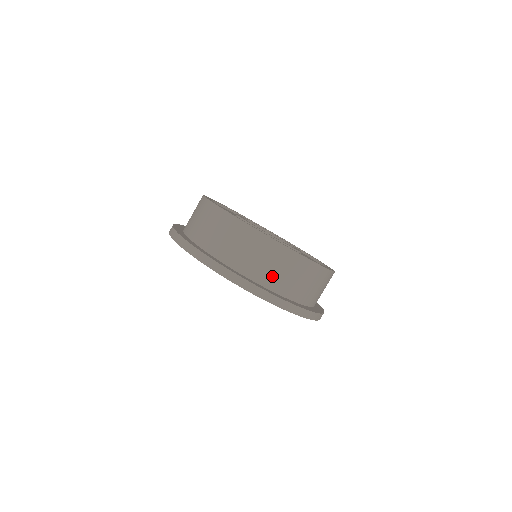
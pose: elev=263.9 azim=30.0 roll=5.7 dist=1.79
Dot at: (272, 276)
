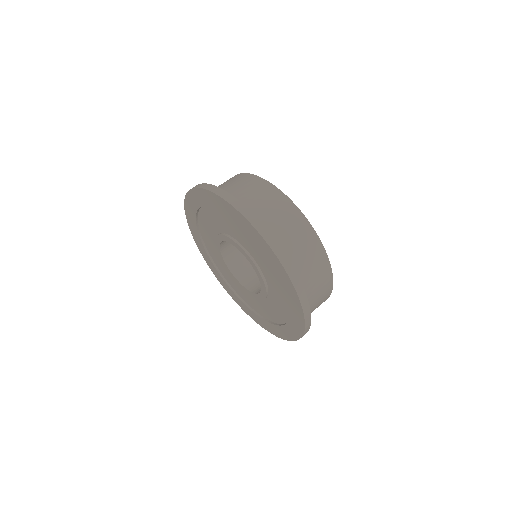
Dot at: (246, 199)
